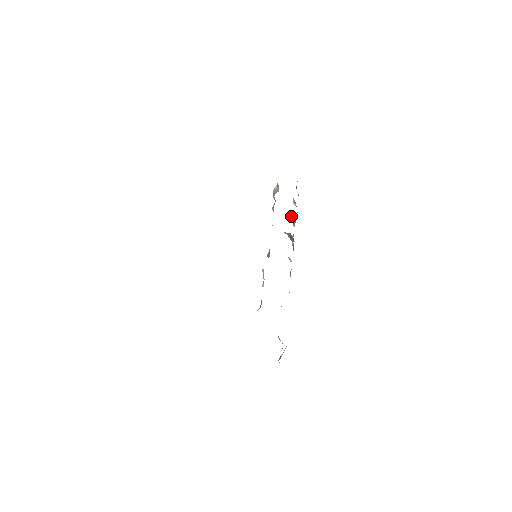
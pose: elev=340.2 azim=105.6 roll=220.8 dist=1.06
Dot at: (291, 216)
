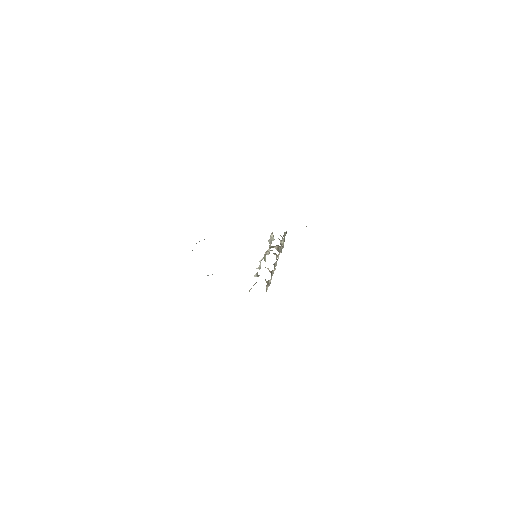
Dot at: (280, 244)
